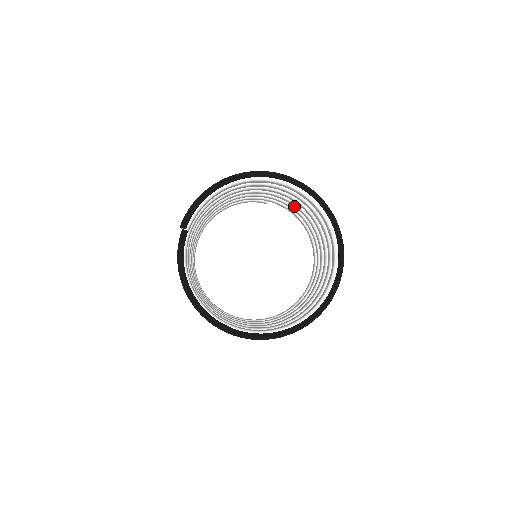
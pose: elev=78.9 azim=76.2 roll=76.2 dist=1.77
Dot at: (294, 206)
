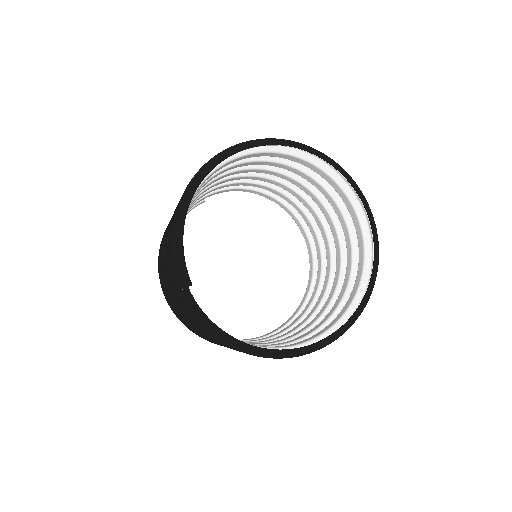
Dot at: occluded
